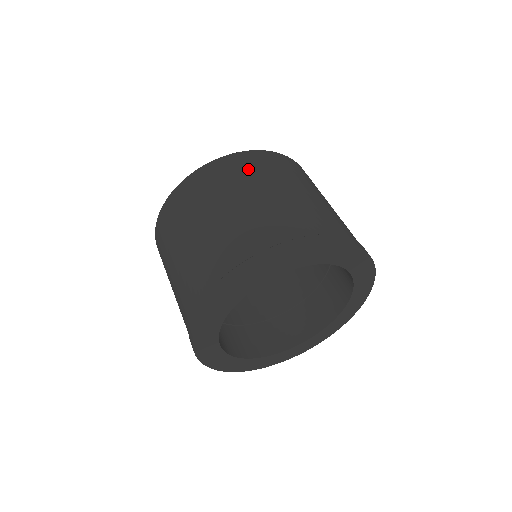
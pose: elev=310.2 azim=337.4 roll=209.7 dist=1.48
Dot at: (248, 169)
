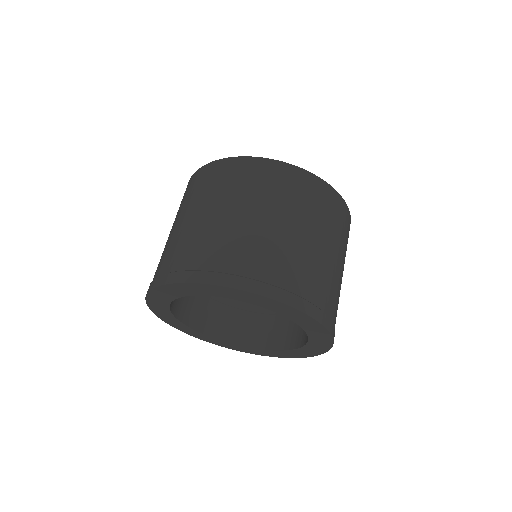
Dot at: (189, 192)
